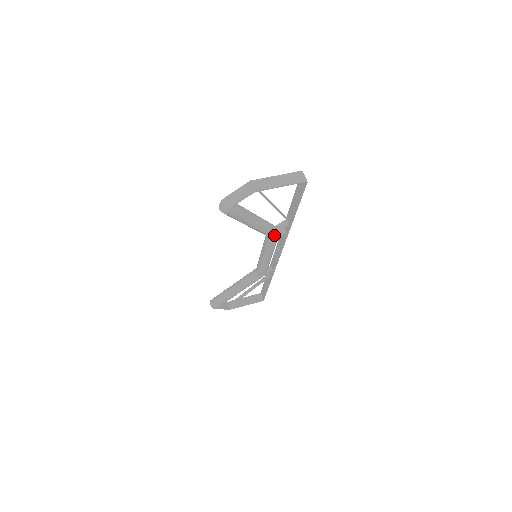
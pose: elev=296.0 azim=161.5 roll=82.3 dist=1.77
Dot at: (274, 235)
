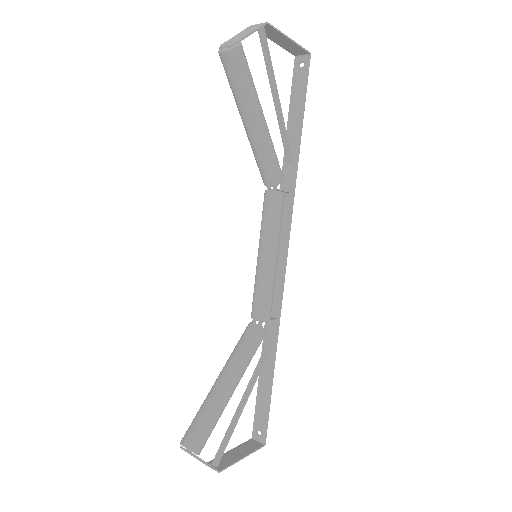
Dot at: (282, 179)
